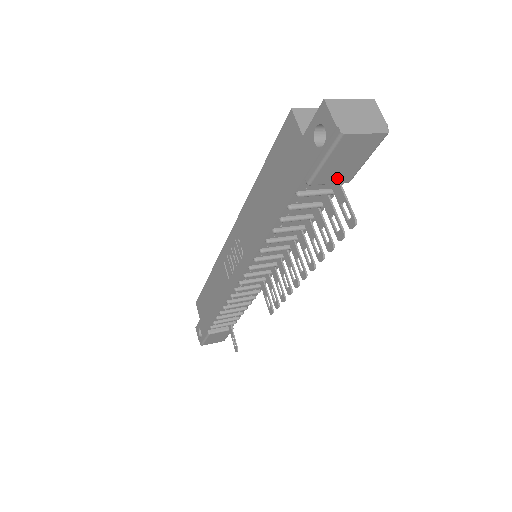
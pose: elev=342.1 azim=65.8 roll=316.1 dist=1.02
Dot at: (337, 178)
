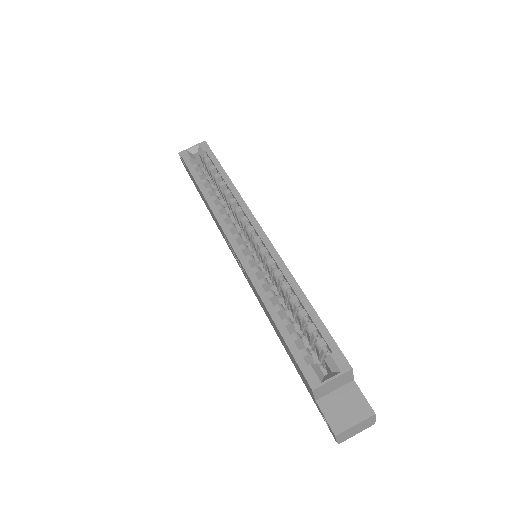
Dot at: occluded
